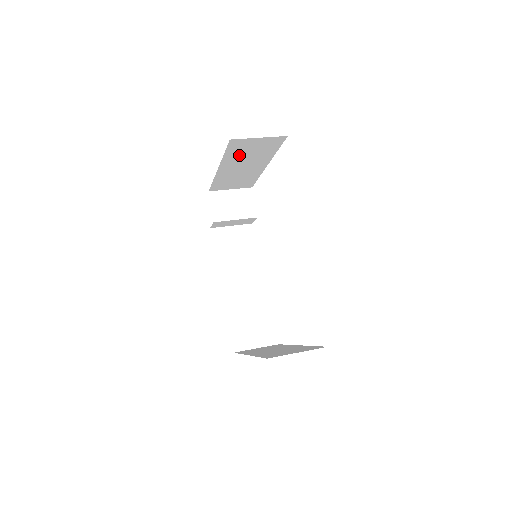
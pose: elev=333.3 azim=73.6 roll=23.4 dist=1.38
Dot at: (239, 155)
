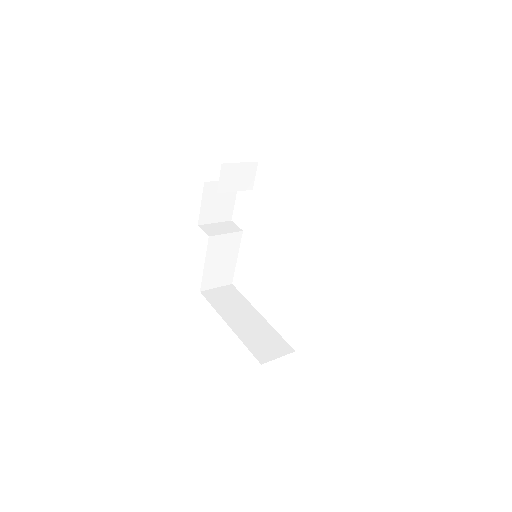
Dot at: occluded
